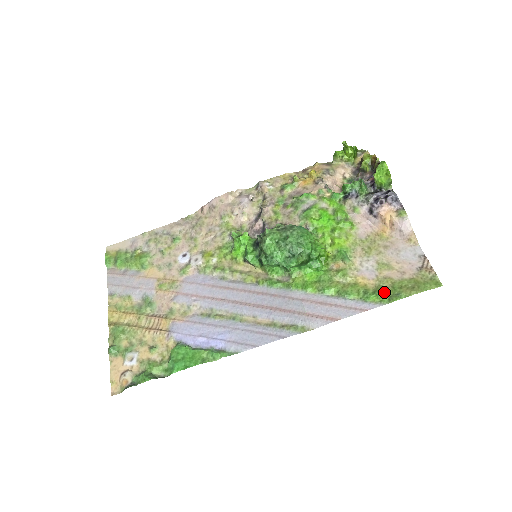
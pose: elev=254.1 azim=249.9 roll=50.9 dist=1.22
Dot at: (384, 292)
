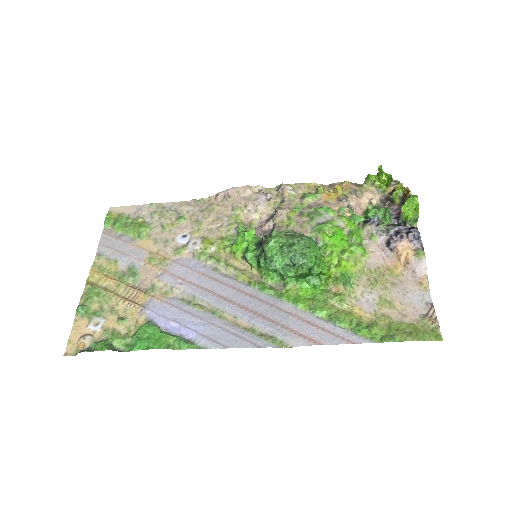
Dot at: (378, 329)
